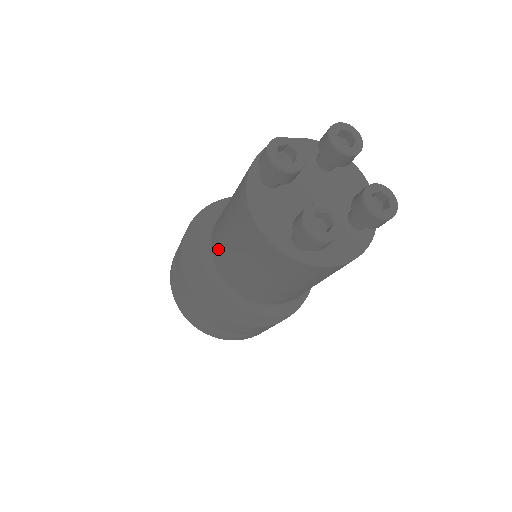
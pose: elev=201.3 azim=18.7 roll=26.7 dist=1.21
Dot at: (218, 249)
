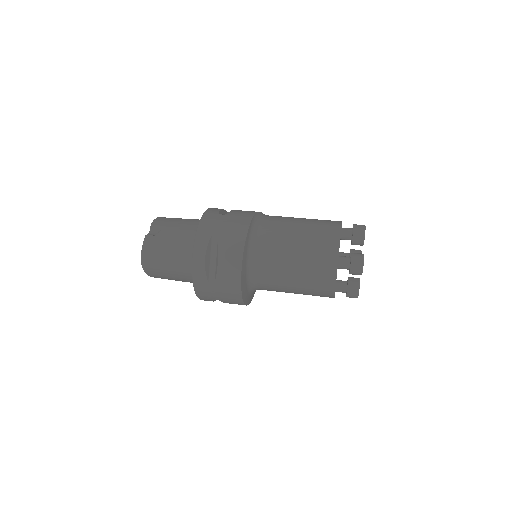
Dot at: (271, 278)
